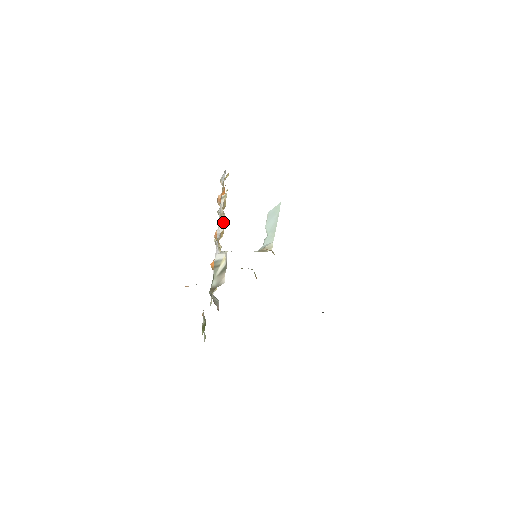
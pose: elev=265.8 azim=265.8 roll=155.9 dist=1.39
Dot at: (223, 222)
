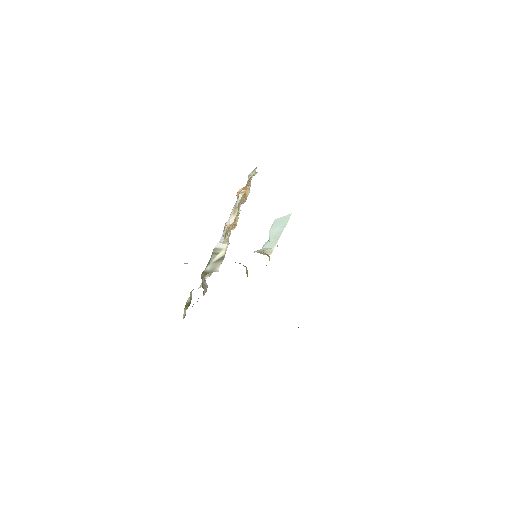
Dot at: (236, 215)
